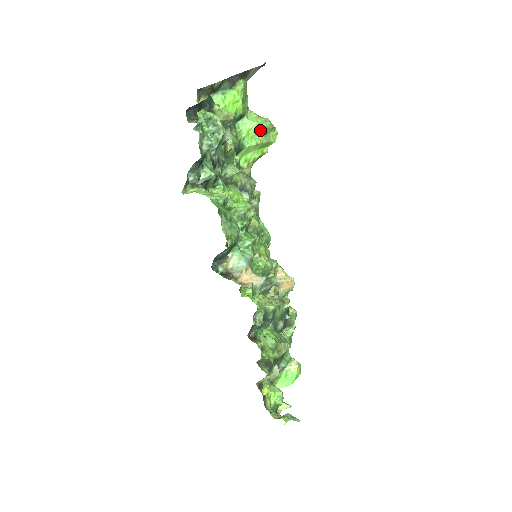
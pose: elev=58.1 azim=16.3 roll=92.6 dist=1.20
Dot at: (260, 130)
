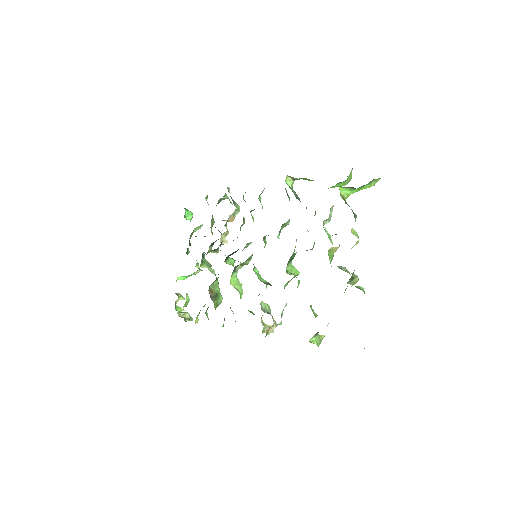
Dot at: occluded
